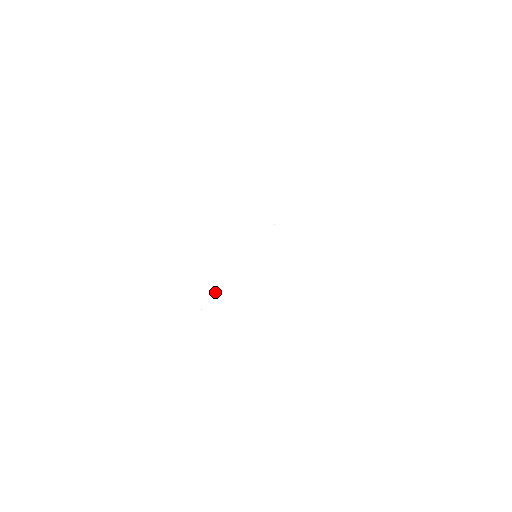
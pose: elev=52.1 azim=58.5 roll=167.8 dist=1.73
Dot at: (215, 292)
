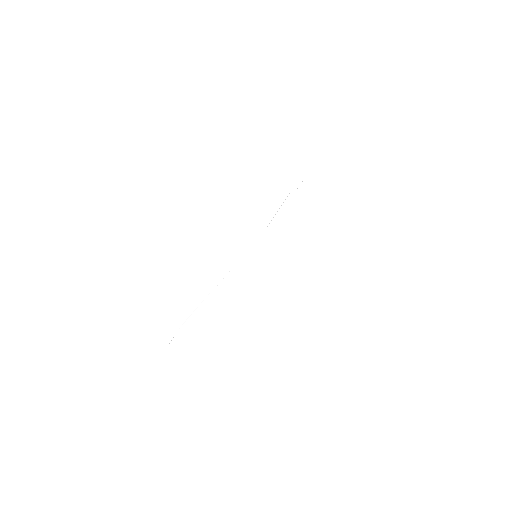
Dot at: occluded
